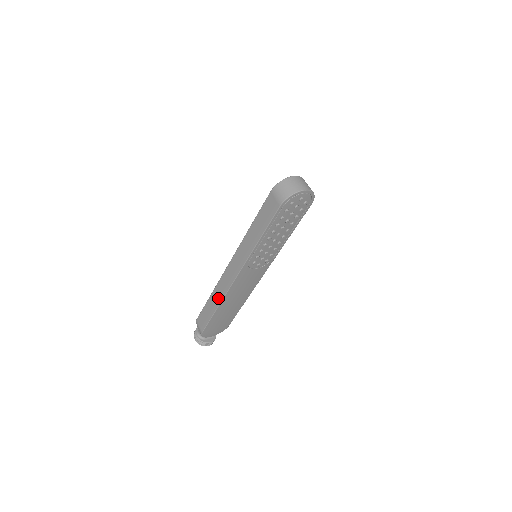
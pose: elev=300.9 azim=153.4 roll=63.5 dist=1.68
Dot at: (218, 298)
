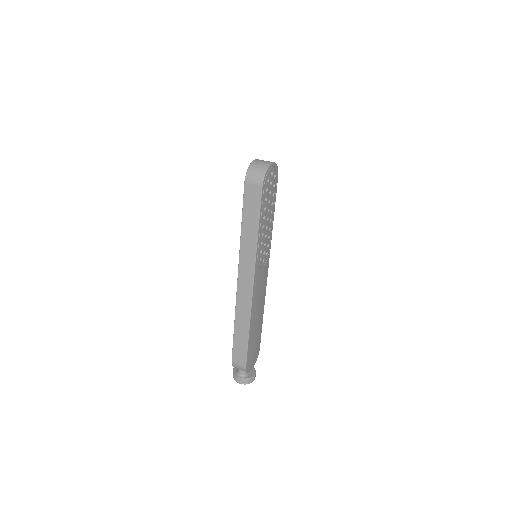
Dot at: (245, 319)
